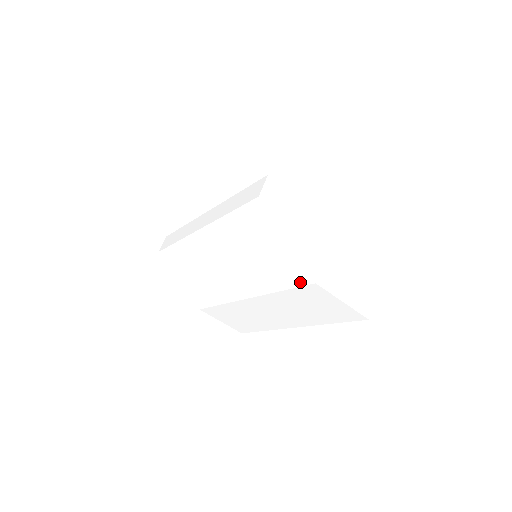
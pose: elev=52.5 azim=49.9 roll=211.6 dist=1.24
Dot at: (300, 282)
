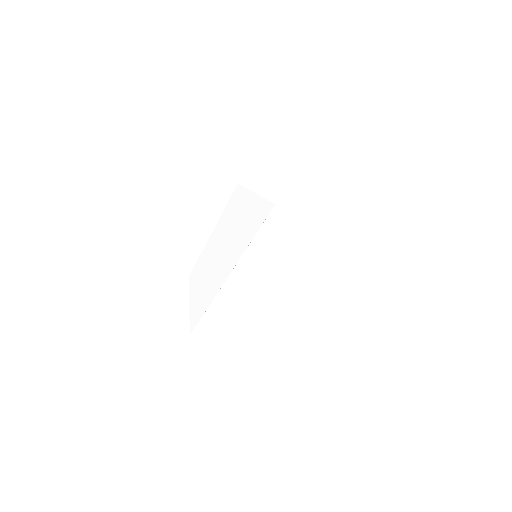
Dot at: (263, 218)
